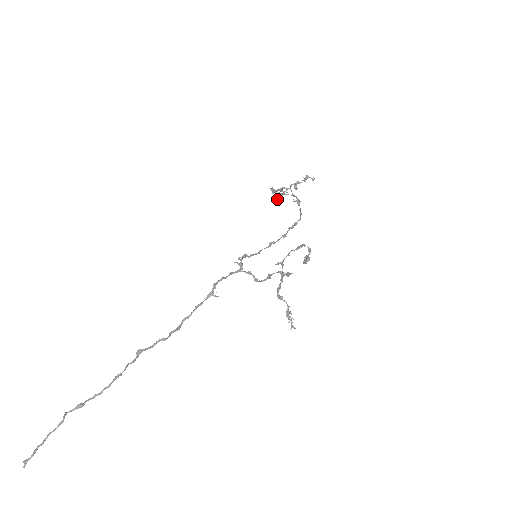
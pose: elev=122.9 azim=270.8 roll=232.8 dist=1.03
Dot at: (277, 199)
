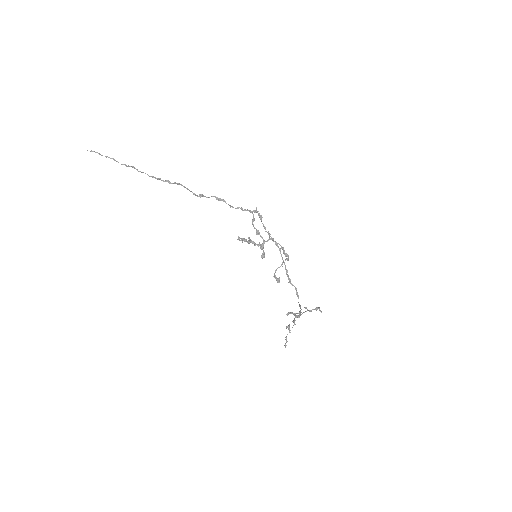
Dot at: (288, 312)
